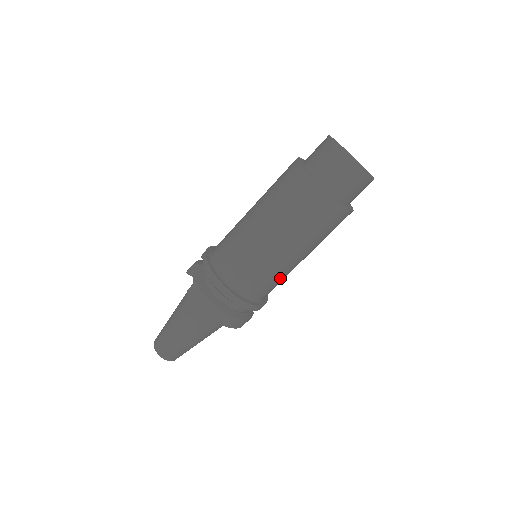
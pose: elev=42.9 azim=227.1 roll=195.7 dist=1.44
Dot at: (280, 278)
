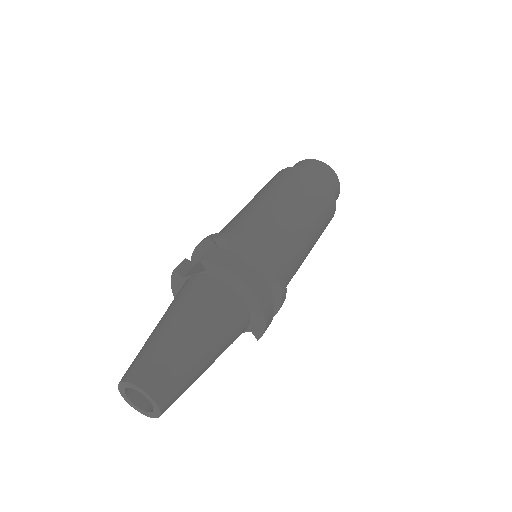
Dot at: (297, 261)
